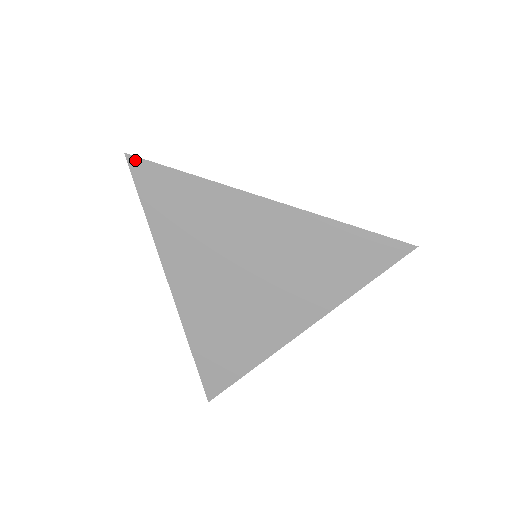
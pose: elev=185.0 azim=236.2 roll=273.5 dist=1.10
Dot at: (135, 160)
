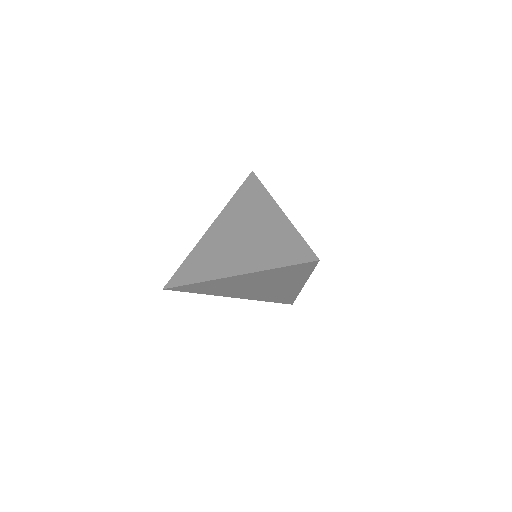
Dot at: (169, 289)
